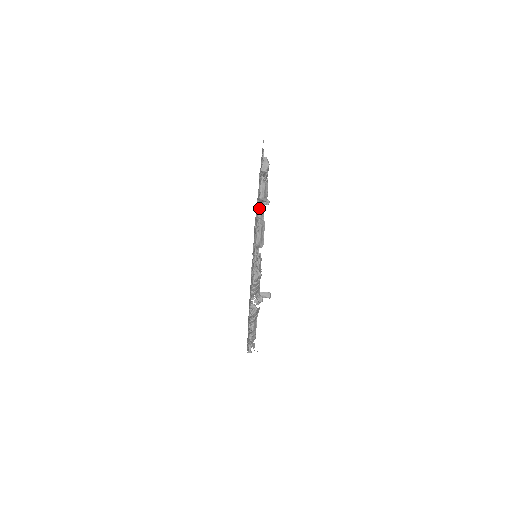
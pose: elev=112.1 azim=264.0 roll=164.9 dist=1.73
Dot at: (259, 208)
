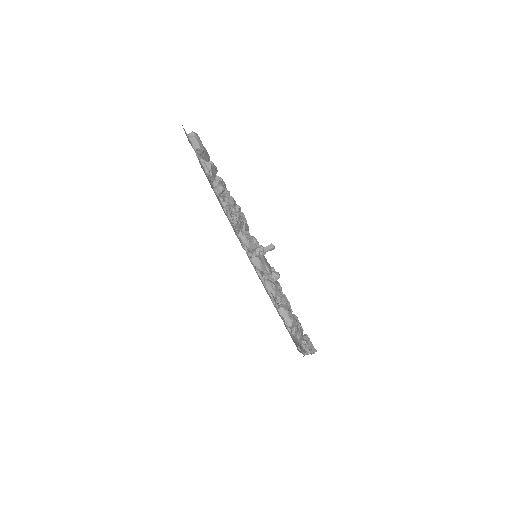
Dot at: occluded
